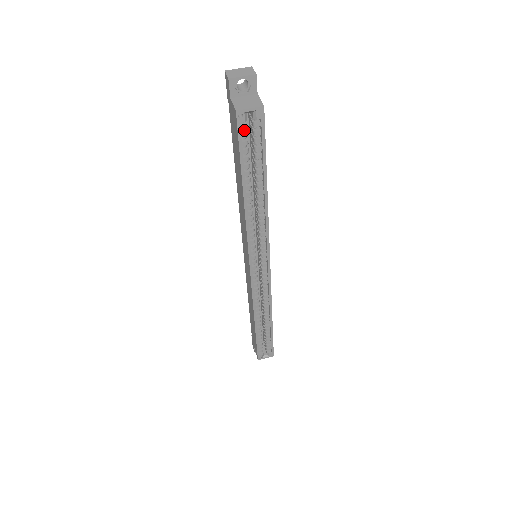
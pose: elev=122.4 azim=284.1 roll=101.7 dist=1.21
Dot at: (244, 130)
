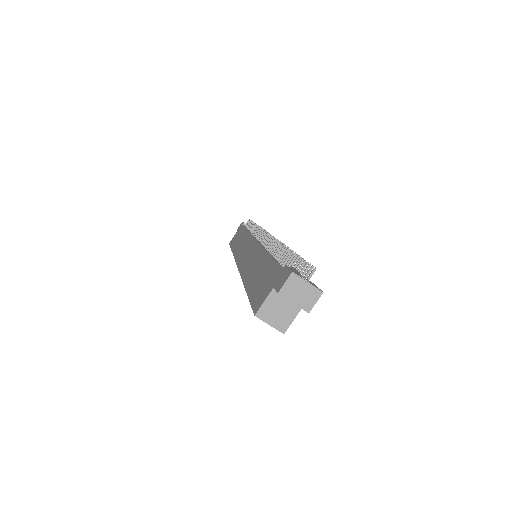
Dot at: occluded
